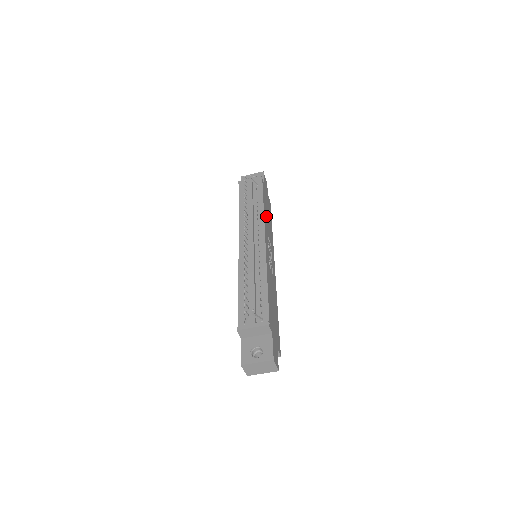
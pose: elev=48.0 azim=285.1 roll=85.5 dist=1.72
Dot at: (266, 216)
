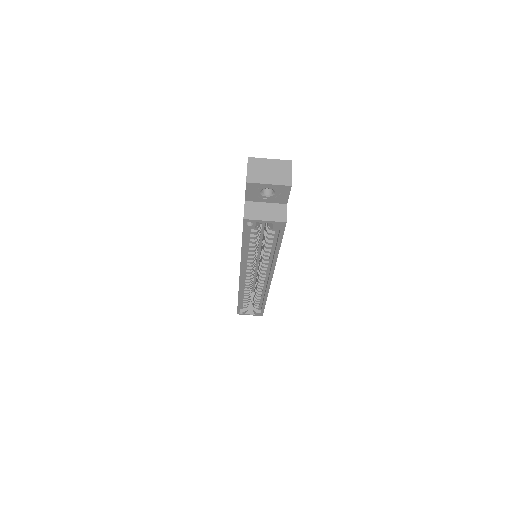
Dot at: occluded
